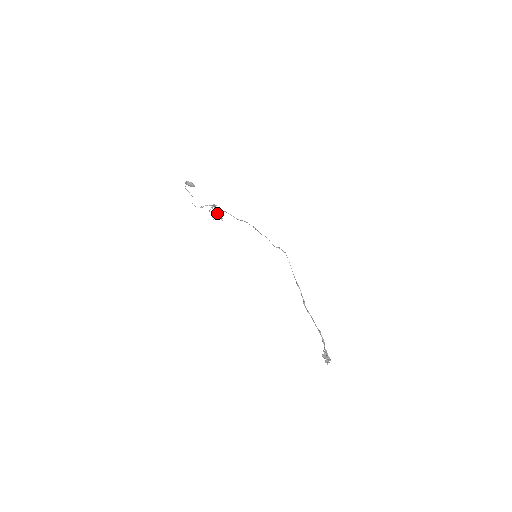
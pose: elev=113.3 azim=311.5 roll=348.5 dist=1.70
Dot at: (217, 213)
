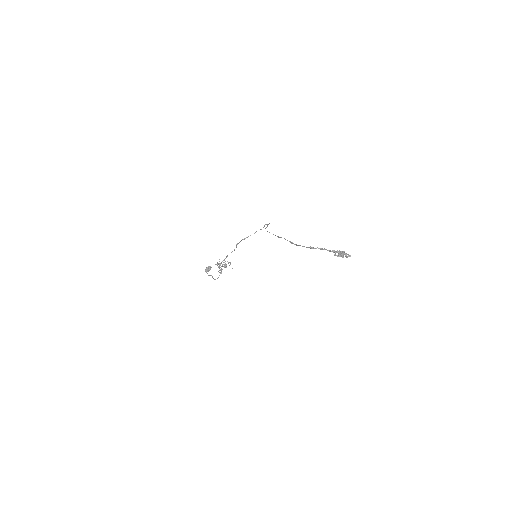
Dot at: occluded
